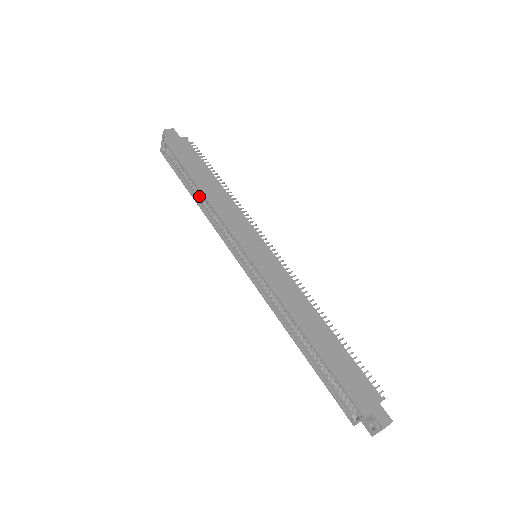
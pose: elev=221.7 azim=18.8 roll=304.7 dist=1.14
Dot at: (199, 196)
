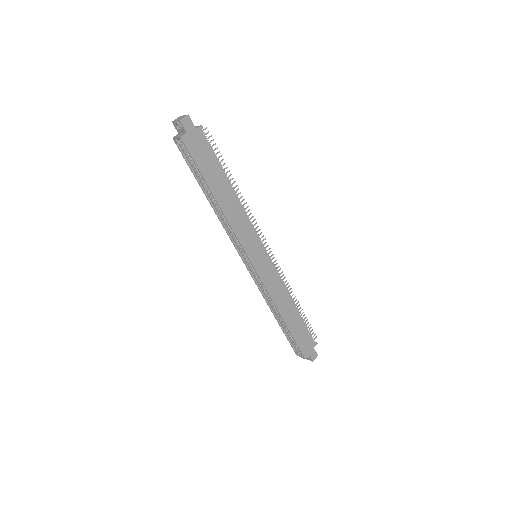
Dot at: (214, 201)
